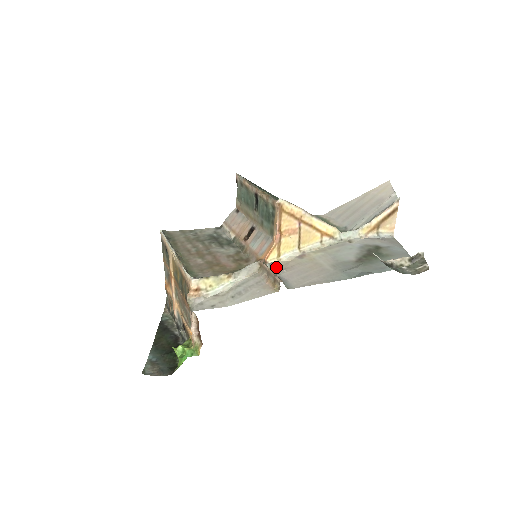
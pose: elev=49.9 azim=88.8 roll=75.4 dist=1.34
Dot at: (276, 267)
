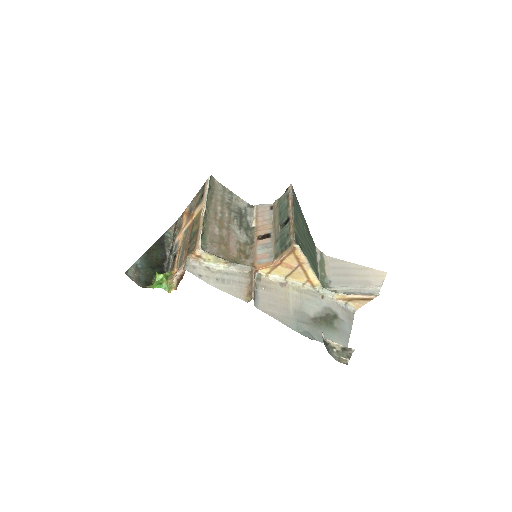
Dot at: (260, 280)
